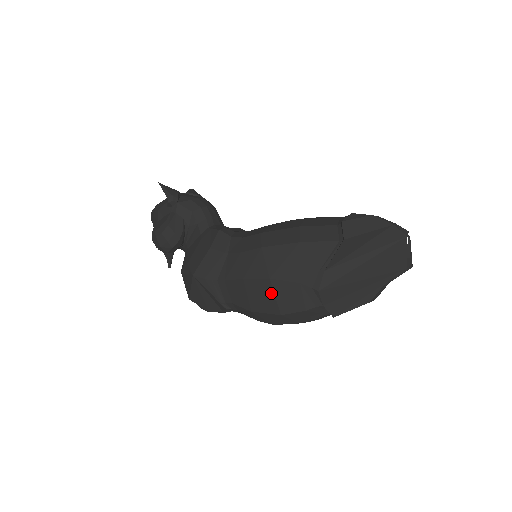
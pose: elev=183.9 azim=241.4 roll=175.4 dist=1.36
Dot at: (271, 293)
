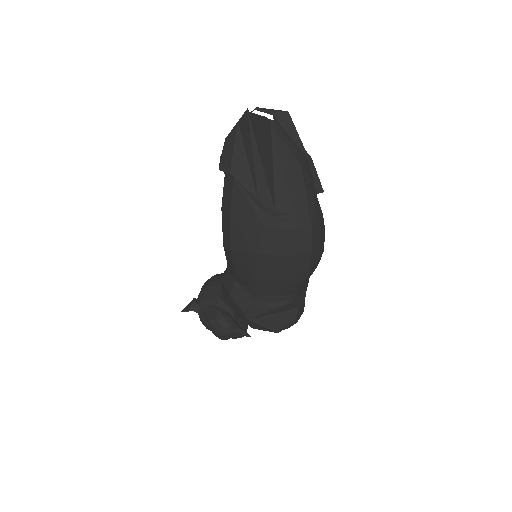
Dot at: (270, 257)
